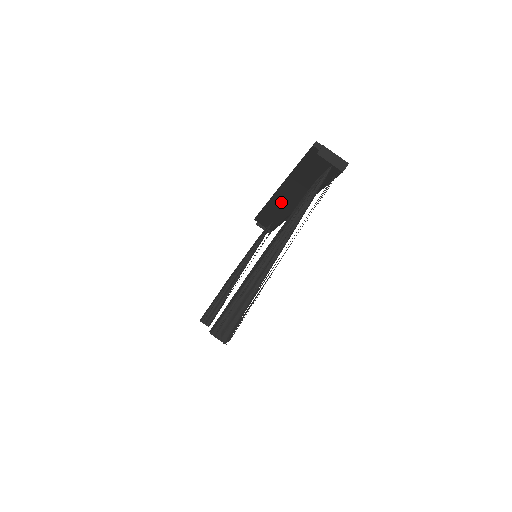
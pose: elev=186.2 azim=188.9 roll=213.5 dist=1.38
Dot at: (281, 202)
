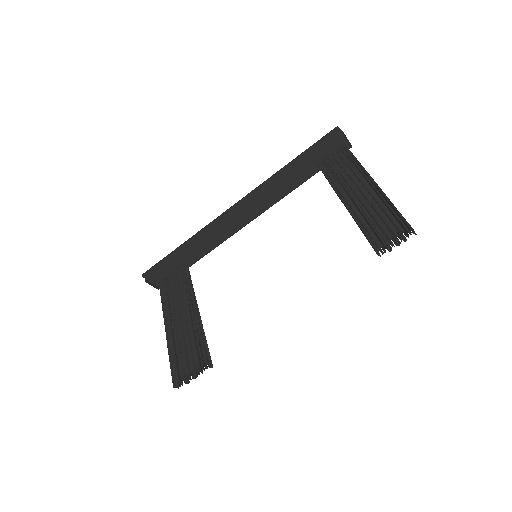
Dot at: (232, 218)
